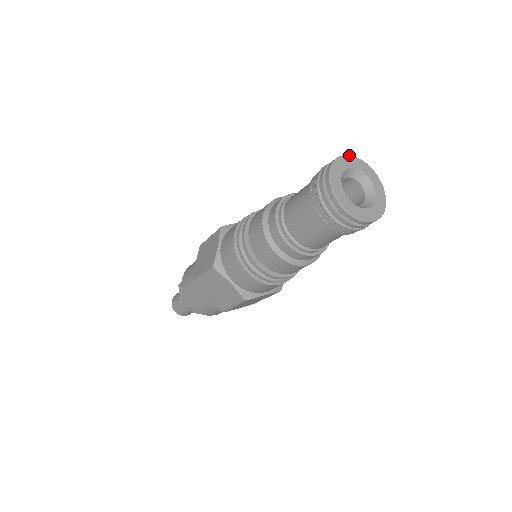
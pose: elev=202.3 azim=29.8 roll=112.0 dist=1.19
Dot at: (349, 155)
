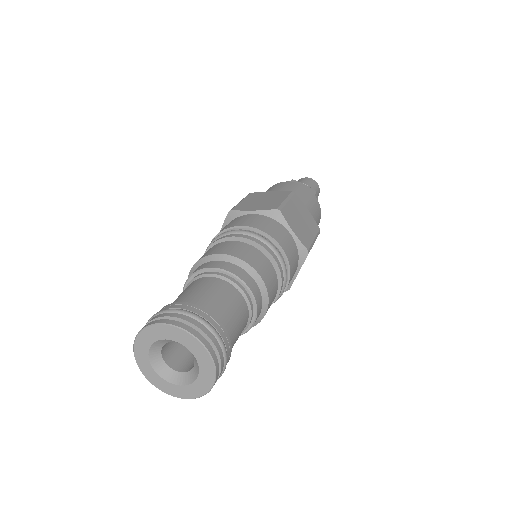
Dot at: (169, 325)
